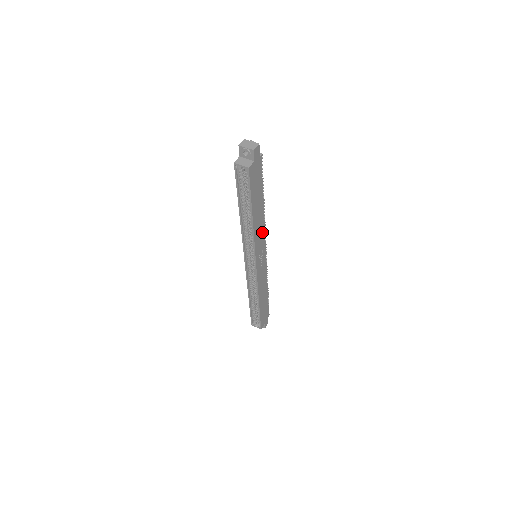
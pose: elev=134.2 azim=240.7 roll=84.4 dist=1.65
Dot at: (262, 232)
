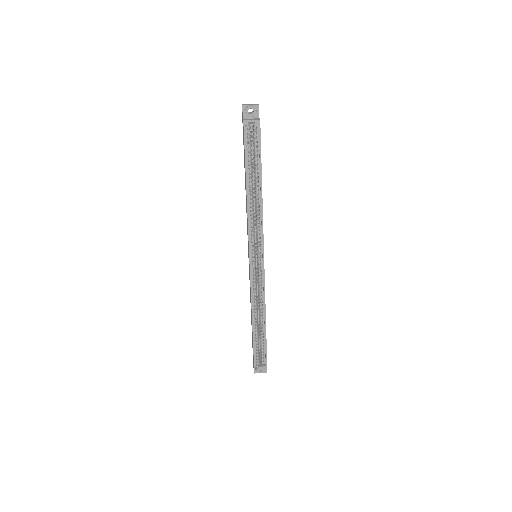
Dot at: occluded
